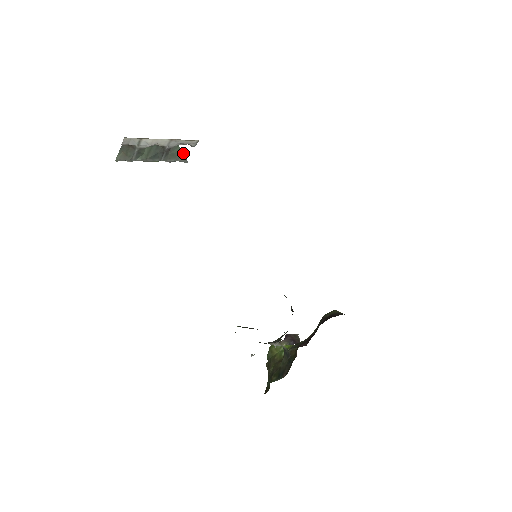
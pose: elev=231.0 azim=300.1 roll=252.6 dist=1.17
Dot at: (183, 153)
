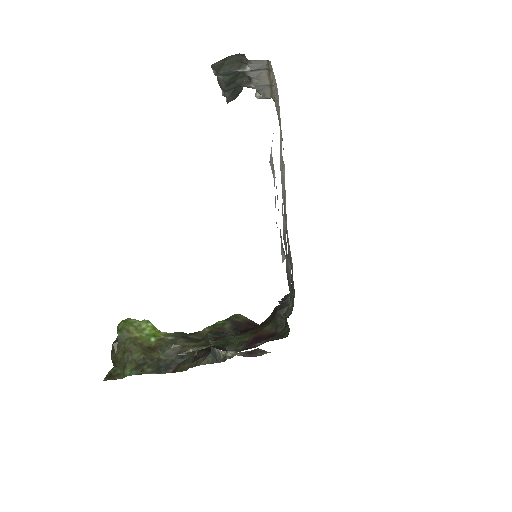
Dot at: (238, 94)
